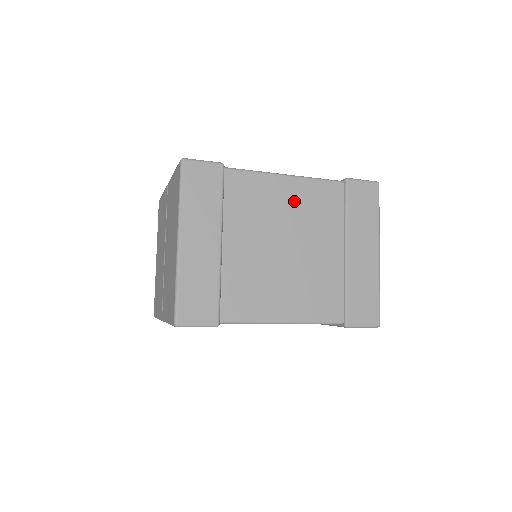
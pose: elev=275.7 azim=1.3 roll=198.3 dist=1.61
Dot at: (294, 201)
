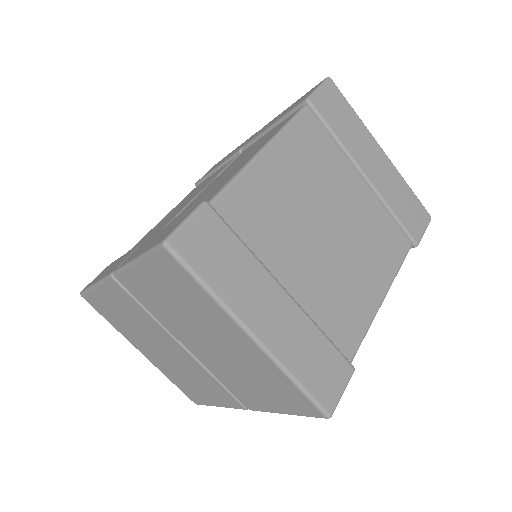
Dot at: (293, 172)
